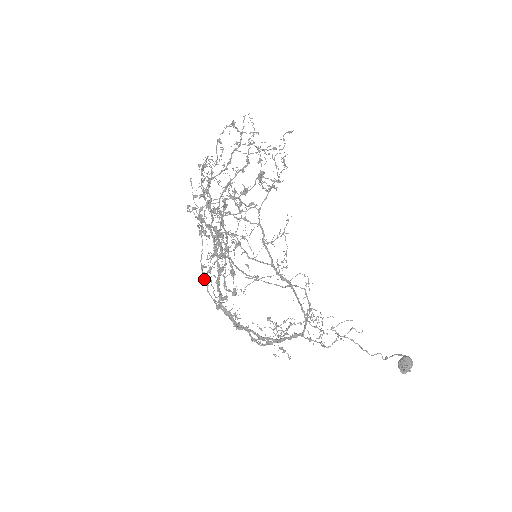
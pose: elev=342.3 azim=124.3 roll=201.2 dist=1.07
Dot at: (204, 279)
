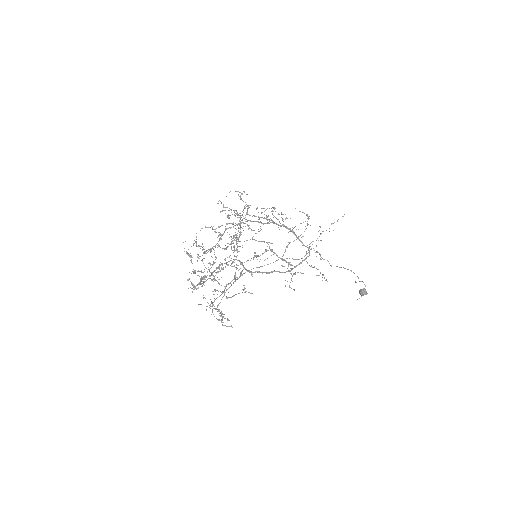
Dot at: (239, 241)
